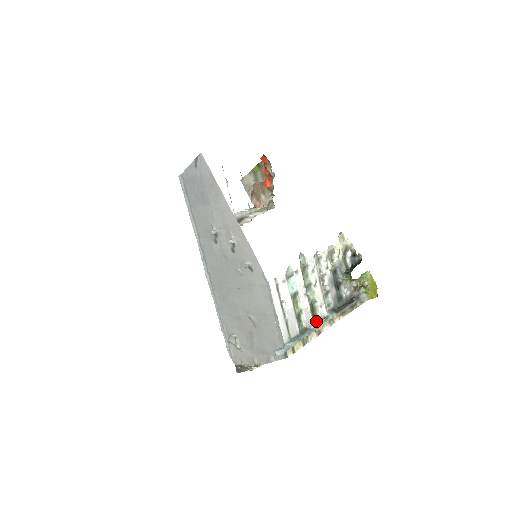
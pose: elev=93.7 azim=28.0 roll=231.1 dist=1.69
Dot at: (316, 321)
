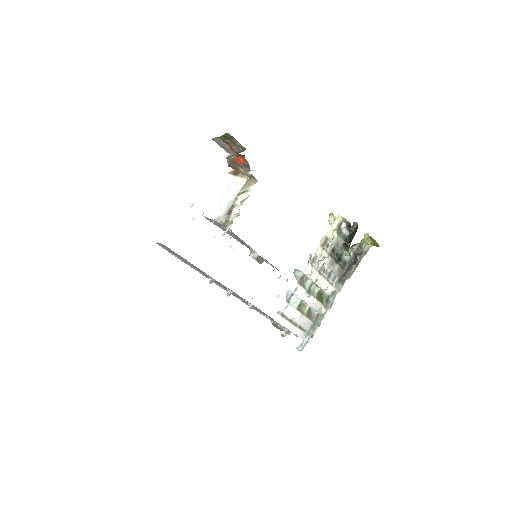
Dot at: (325, 303)
